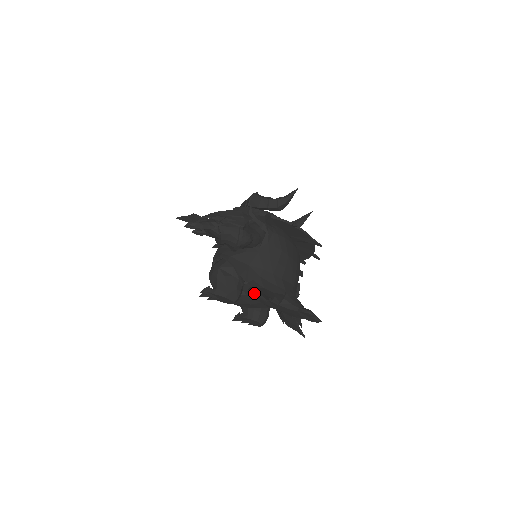
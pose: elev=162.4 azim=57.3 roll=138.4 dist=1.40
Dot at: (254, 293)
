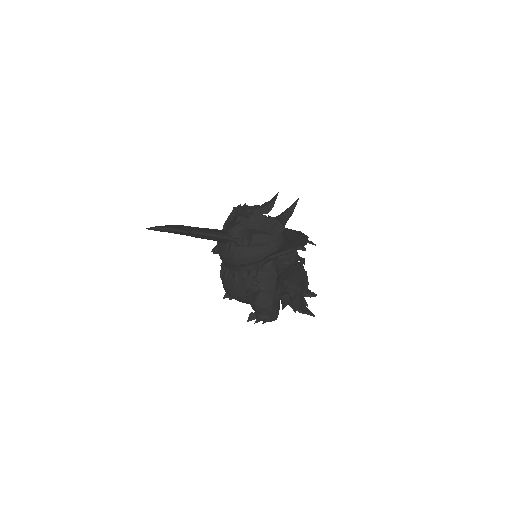
Dot at: occluded
